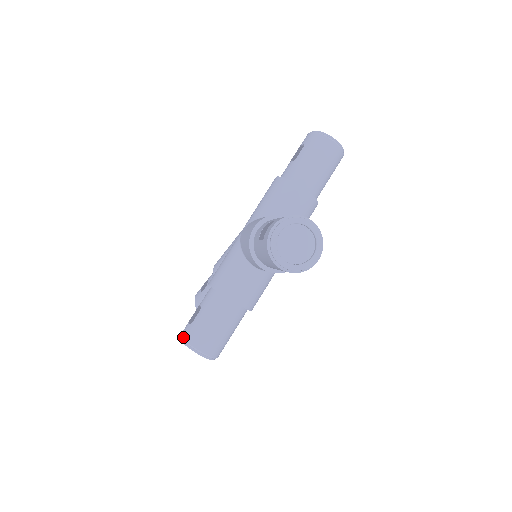
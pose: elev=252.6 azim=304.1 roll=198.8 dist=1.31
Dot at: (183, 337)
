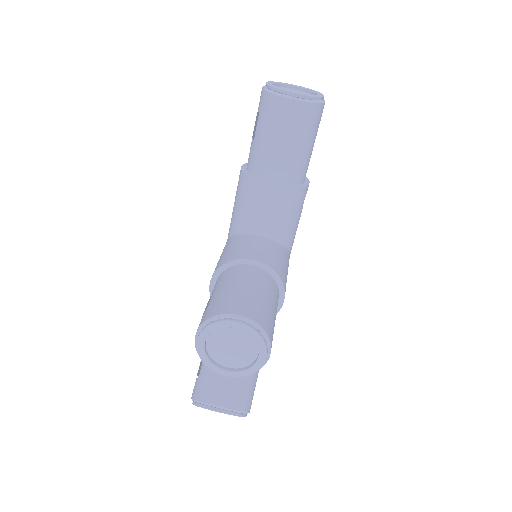
Dot at: (201, 322)
